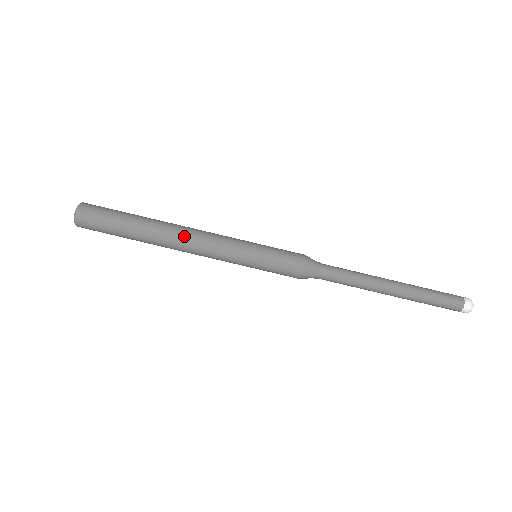
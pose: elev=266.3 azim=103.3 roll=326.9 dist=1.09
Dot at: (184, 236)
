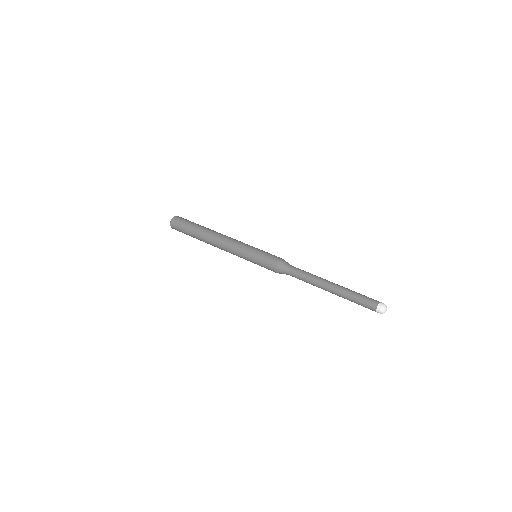
Dot at: (223, 235)
